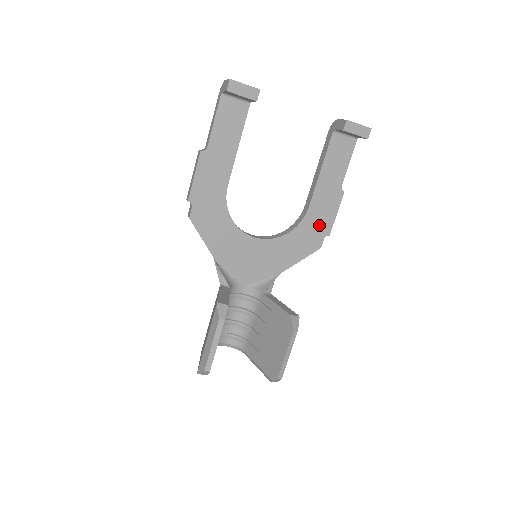
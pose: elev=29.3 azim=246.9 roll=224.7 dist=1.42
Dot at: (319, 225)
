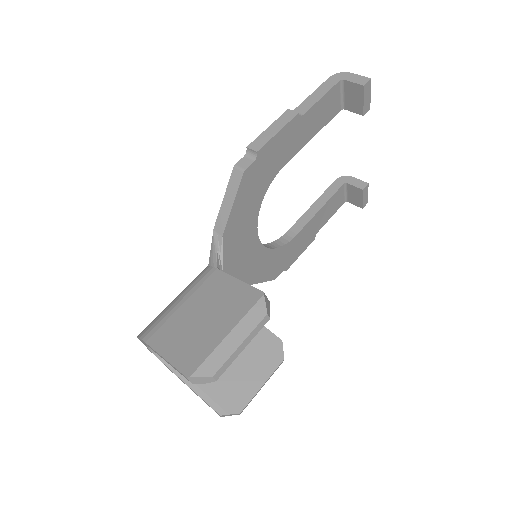
Dot at: (289, 257)
